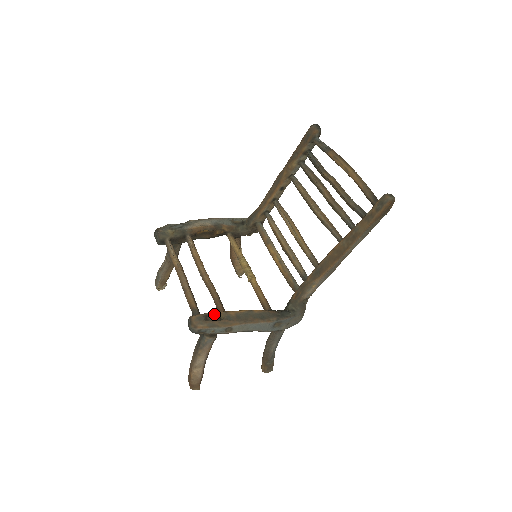
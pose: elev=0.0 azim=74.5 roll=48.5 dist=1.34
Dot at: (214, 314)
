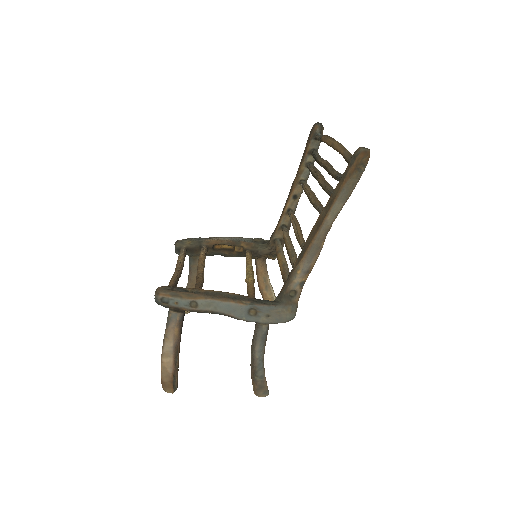
Dot at: (183, 288)
